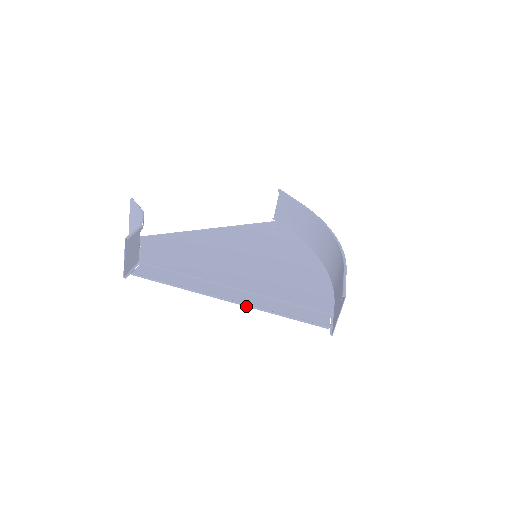
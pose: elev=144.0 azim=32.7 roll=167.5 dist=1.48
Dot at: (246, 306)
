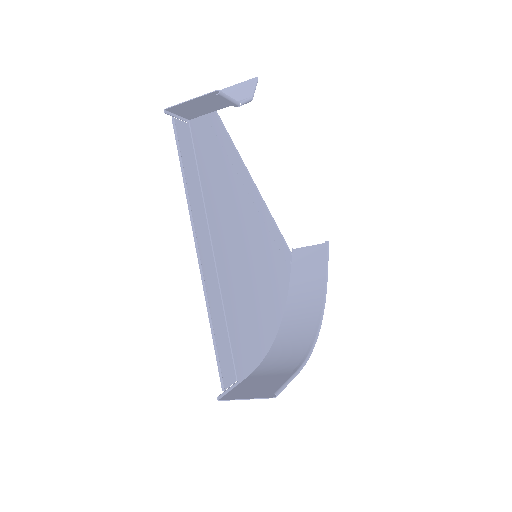
Dot at: (202, 279)
